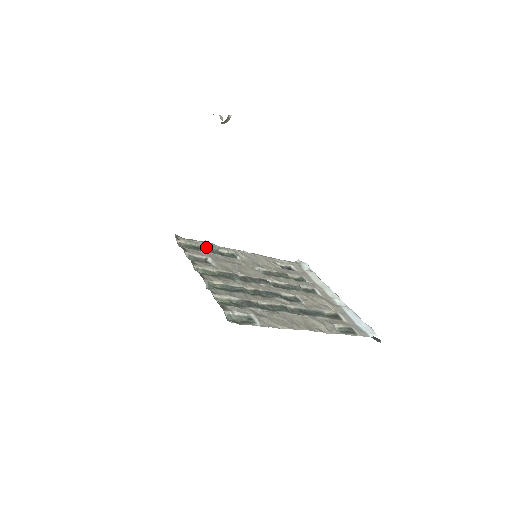
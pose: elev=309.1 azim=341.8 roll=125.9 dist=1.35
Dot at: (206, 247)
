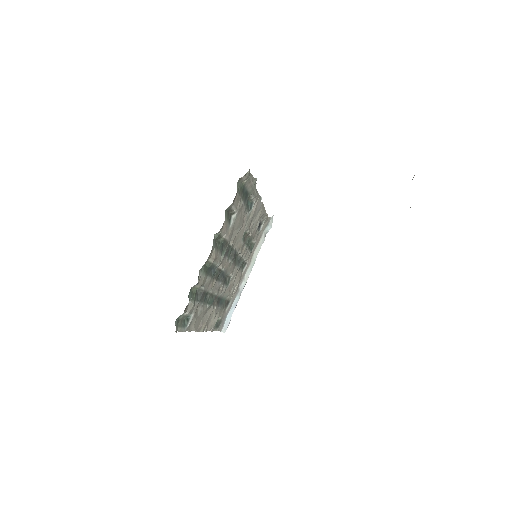
Dot at: (249, 190)
